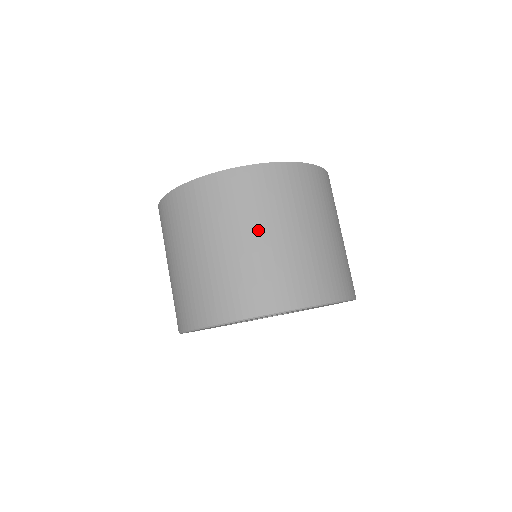
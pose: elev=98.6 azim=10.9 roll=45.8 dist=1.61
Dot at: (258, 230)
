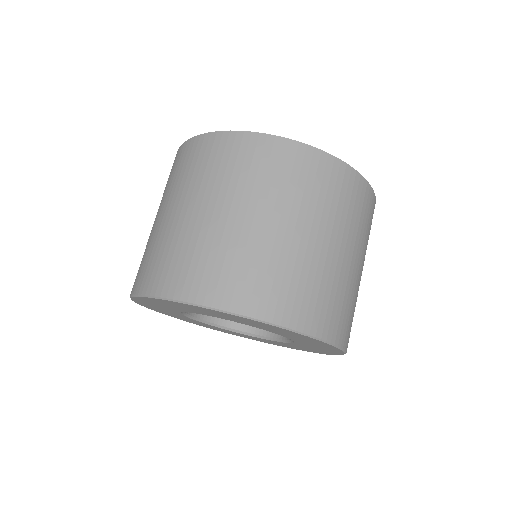
Dot at: (181, 203)
